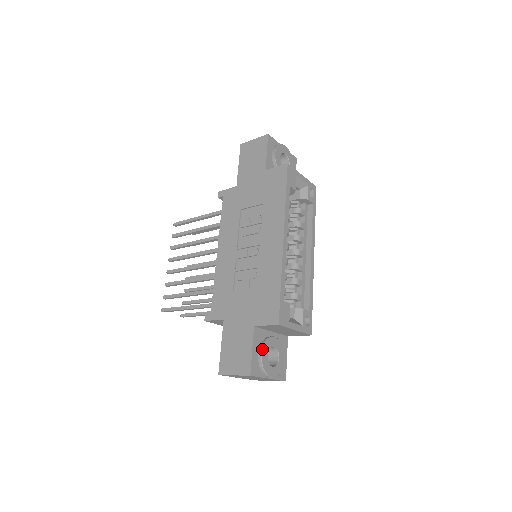
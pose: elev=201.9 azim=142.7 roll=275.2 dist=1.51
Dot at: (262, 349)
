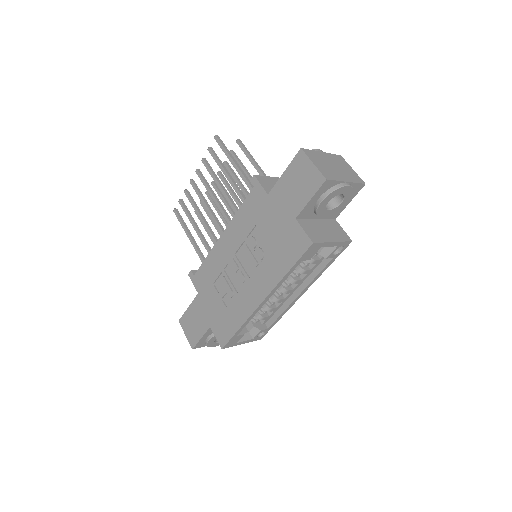
Dot at: (211, 338)
